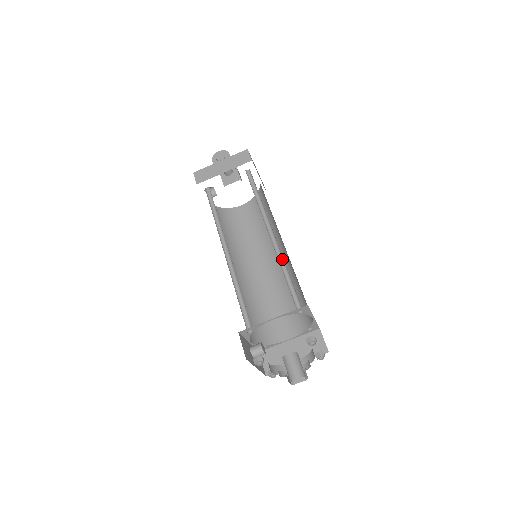
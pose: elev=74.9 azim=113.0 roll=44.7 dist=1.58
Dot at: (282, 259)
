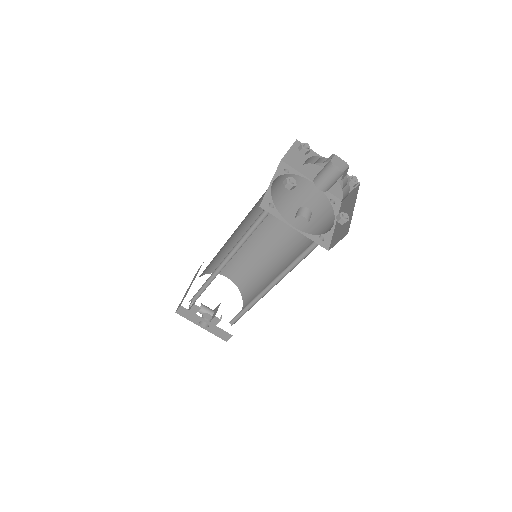
Dot at: (258, 211)
